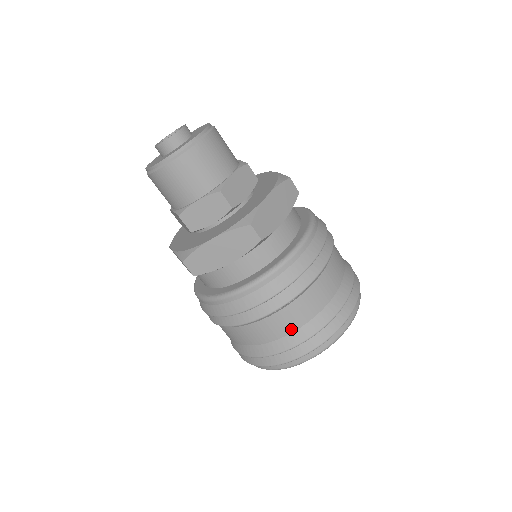
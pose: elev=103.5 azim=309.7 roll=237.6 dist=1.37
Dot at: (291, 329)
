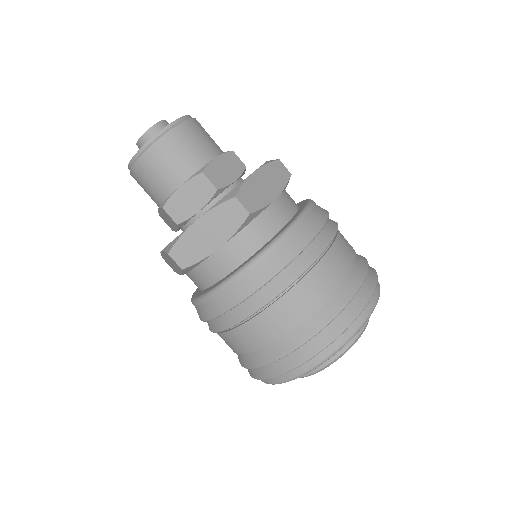
Dot at: (298, 320)
